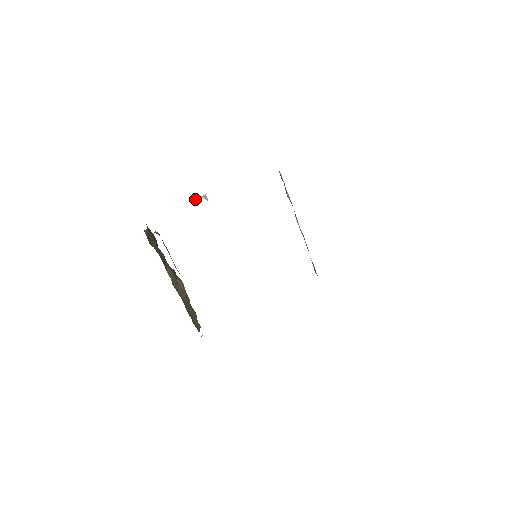
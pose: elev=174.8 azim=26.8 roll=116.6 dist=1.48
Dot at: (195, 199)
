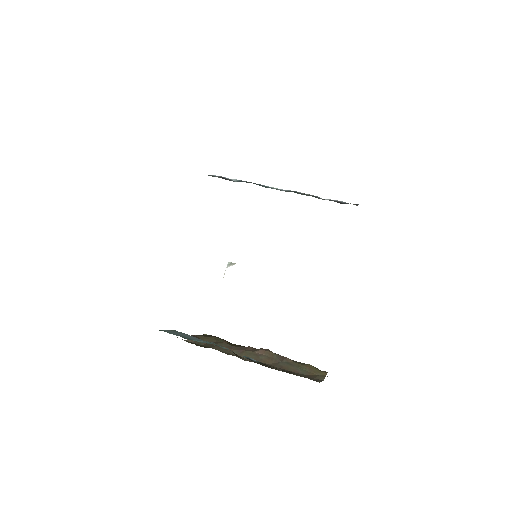
Dot at: (224, 274)
